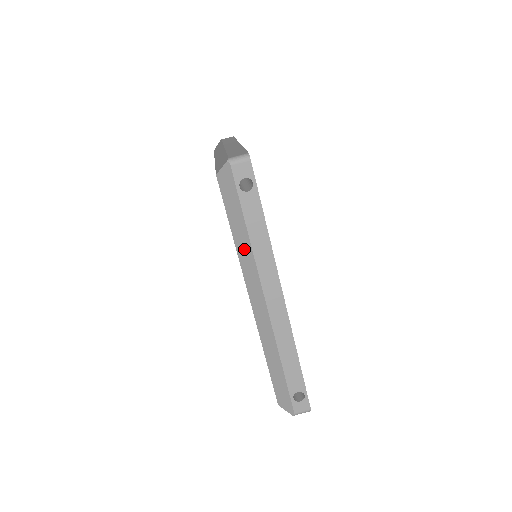
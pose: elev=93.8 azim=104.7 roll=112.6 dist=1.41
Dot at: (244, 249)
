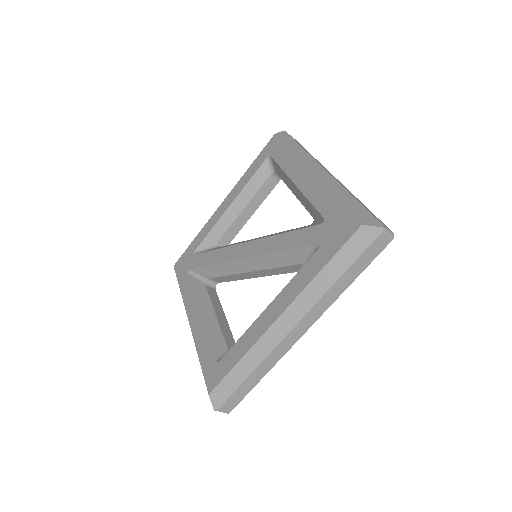
Dot at: occluded
